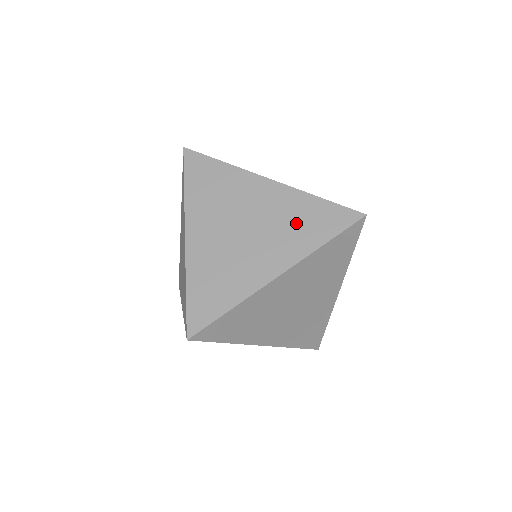
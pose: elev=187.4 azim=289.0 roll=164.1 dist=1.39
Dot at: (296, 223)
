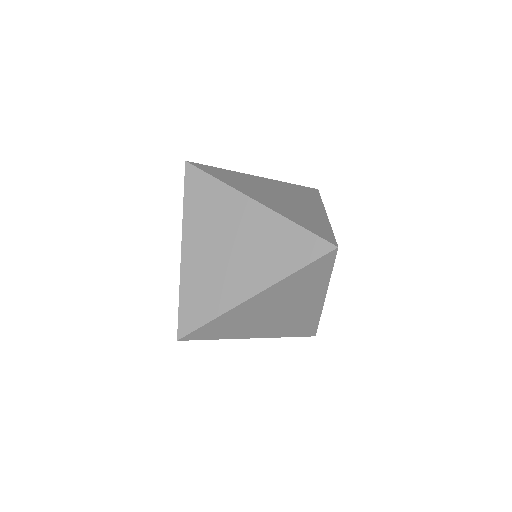
Dot at: (274, 248)
